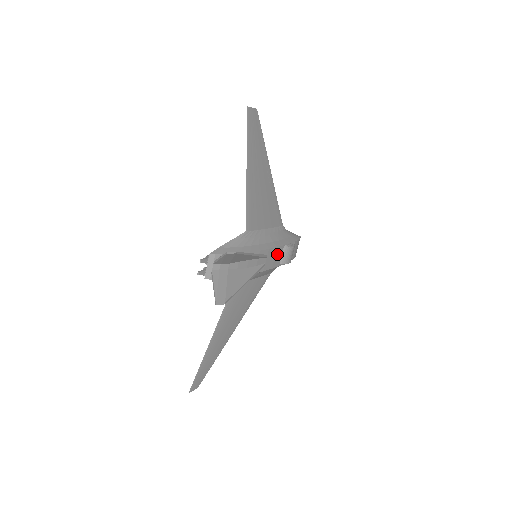
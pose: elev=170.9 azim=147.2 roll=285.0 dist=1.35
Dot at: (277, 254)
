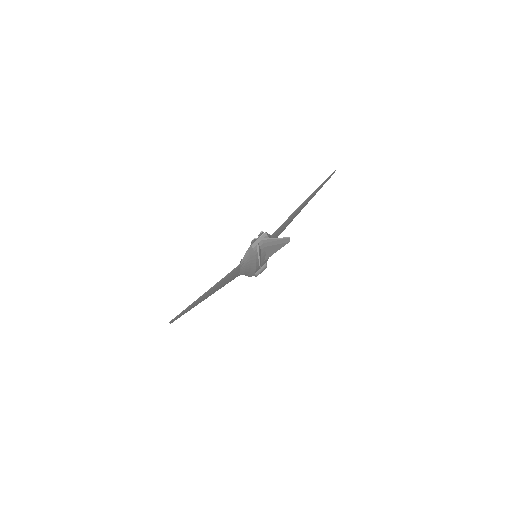
Dot at: (263, 264)
